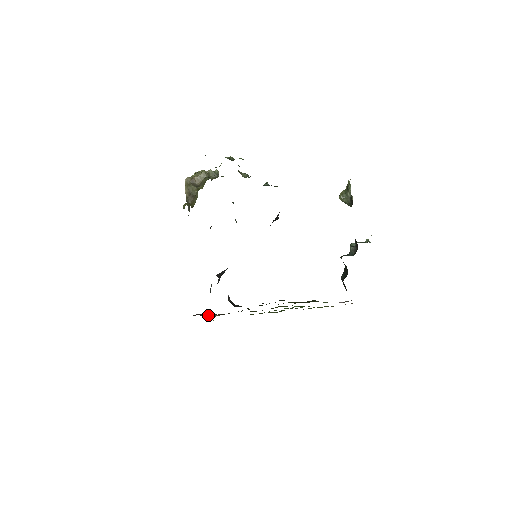
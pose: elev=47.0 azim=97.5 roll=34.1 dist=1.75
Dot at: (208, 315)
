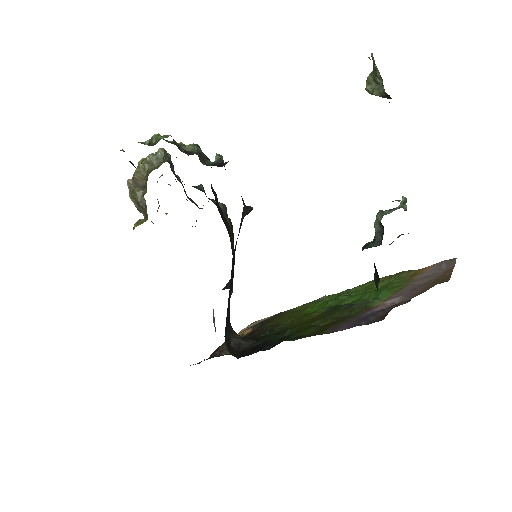
Dot at: occluded
